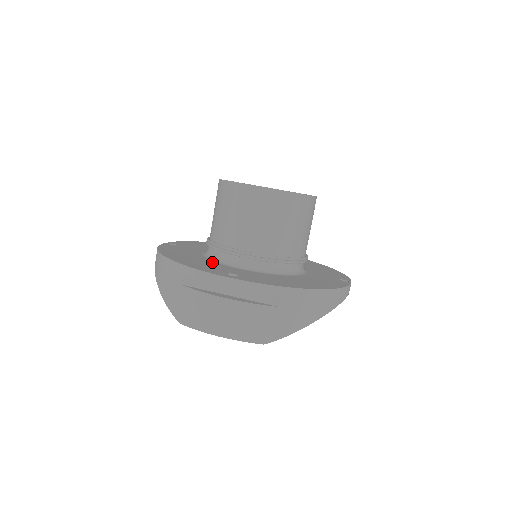
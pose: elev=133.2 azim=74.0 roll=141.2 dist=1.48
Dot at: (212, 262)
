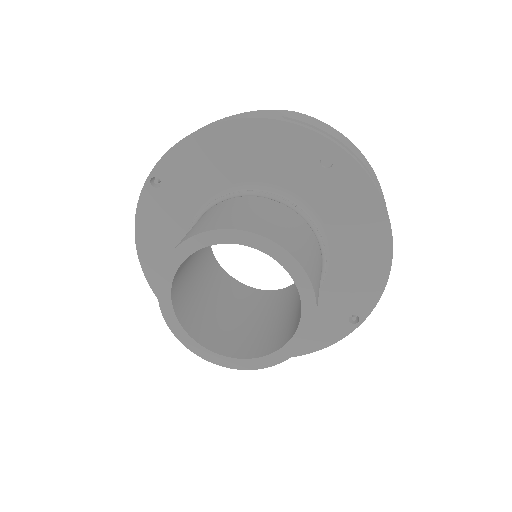
Dot at: occluded
